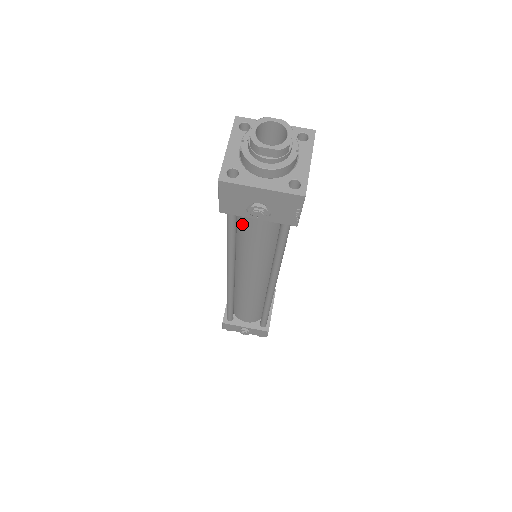
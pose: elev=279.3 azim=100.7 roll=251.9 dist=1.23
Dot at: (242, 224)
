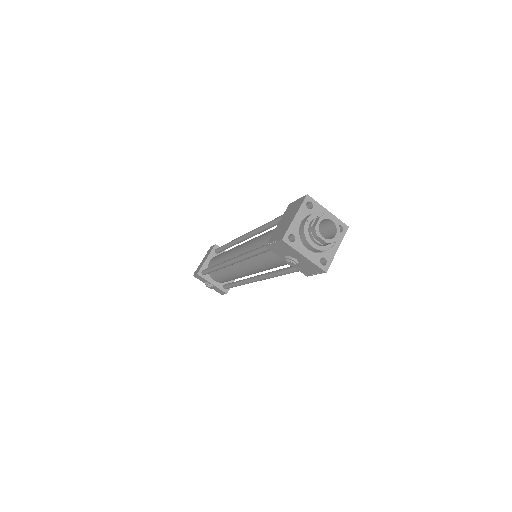
Dot at: (270, 251)
